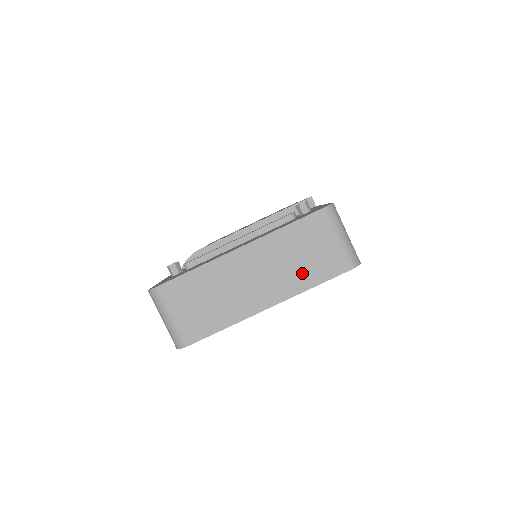
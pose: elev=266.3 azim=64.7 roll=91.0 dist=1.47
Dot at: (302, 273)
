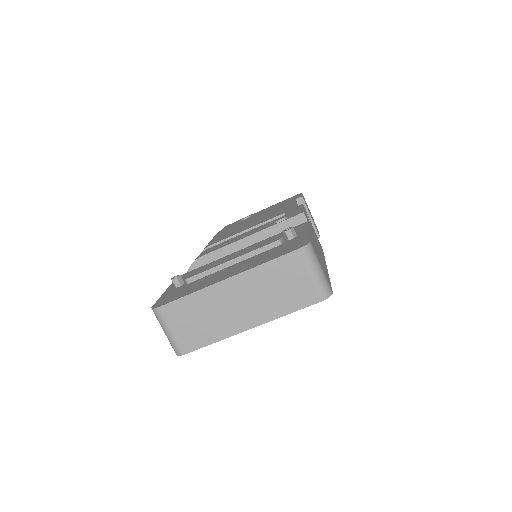
Dot at: (280, 302)
